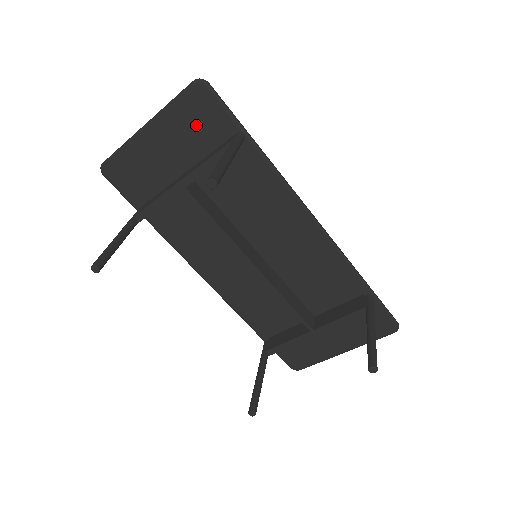
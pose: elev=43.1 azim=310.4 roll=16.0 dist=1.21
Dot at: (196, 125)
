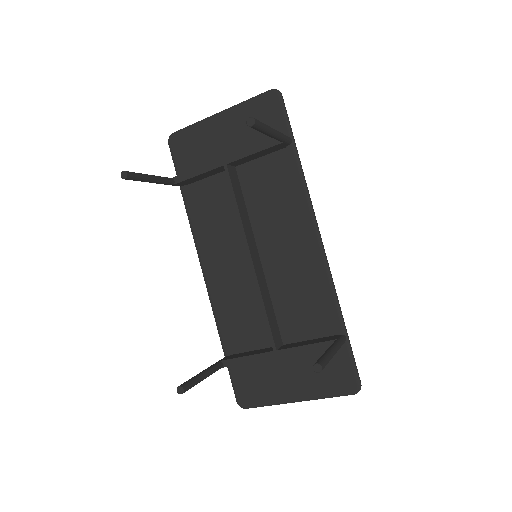
Dot at: occluded
